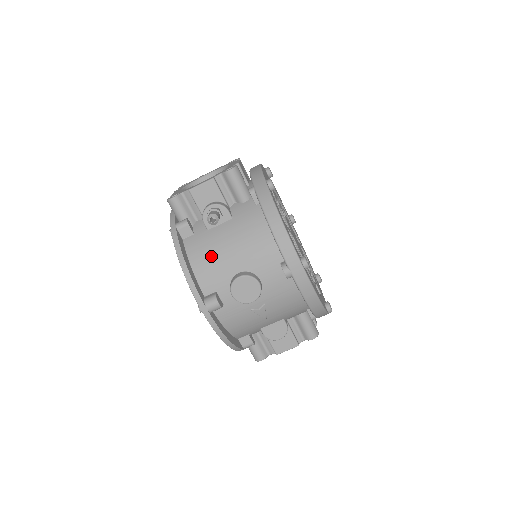
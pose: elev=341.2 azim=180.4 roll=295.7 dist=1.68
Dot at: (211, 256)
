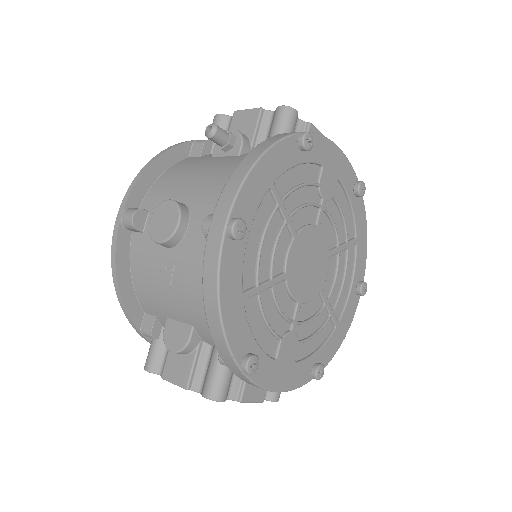
Dot at: (182, 174)
